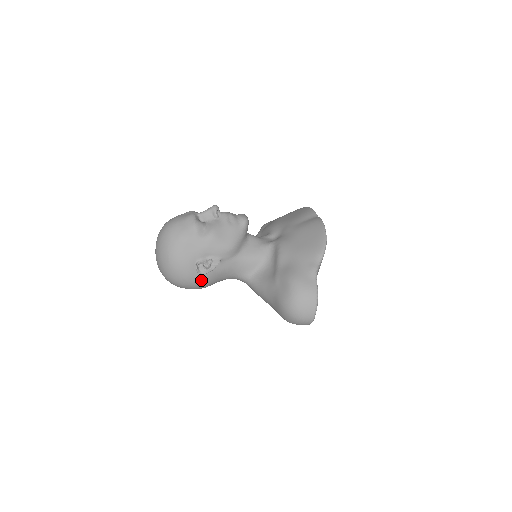
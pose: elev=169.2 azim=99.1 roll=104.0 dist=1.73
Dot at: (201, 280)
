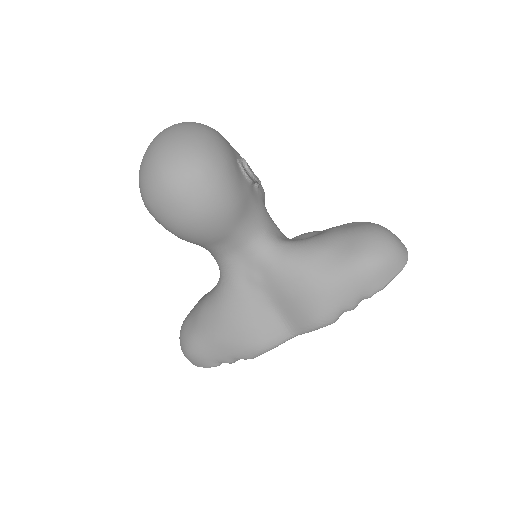
Dot at: (239, 184)
